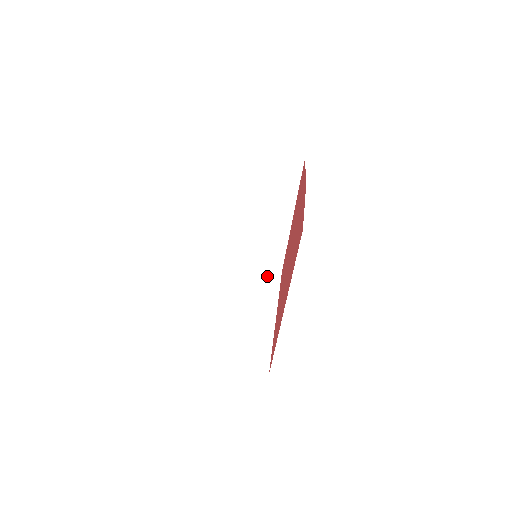
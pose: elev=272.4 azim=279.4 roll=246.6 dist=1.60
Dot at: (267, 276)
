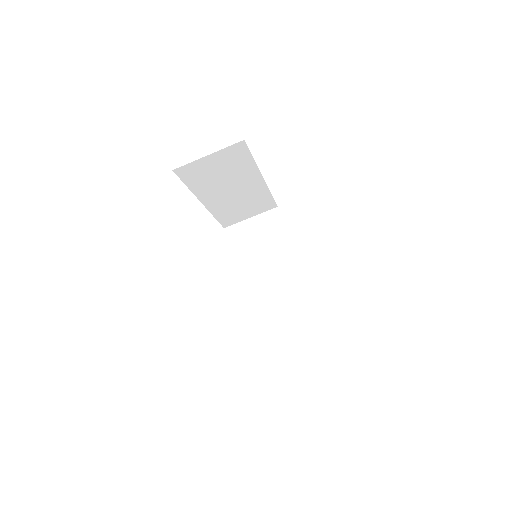
Dot at: (267, 220)
